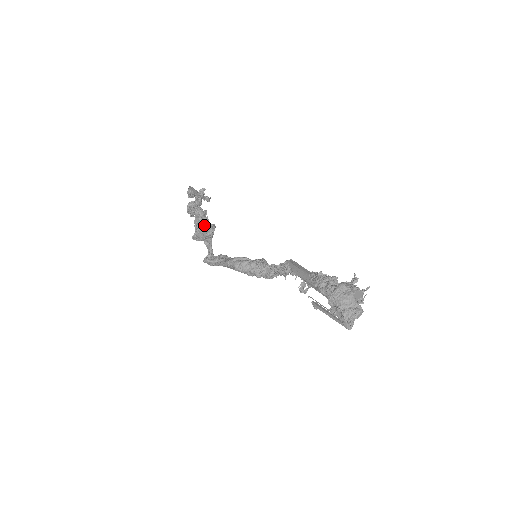
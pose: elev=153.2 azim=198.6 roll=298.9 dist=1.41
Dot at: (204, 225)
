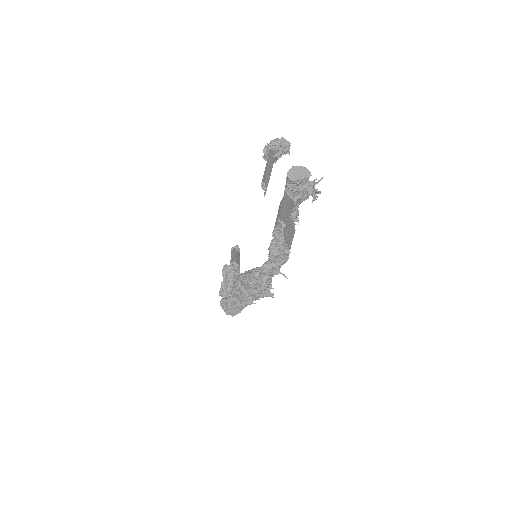
Dot at: occluded
